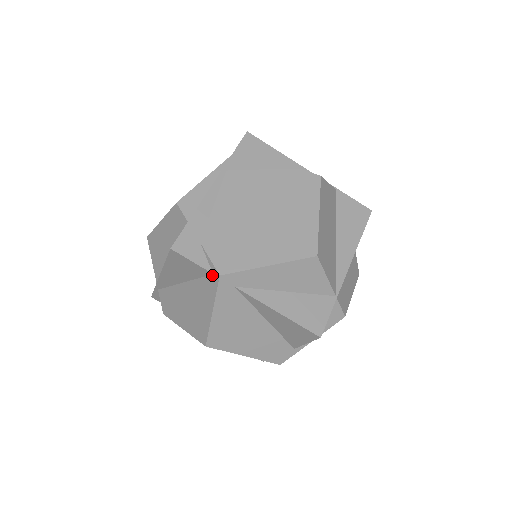
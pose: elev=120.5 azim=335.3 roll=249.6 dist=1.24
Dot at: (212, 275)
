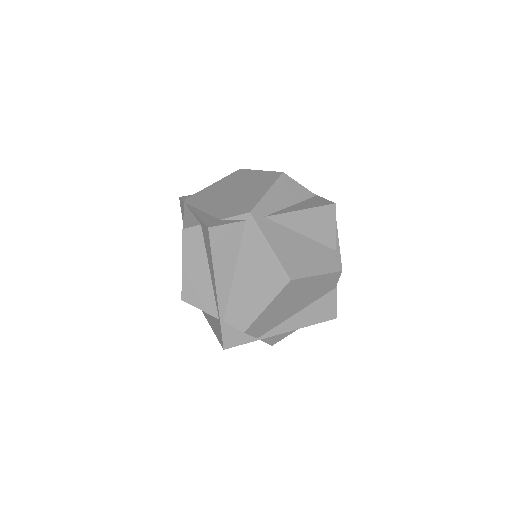
Dot at: (246, 222)
